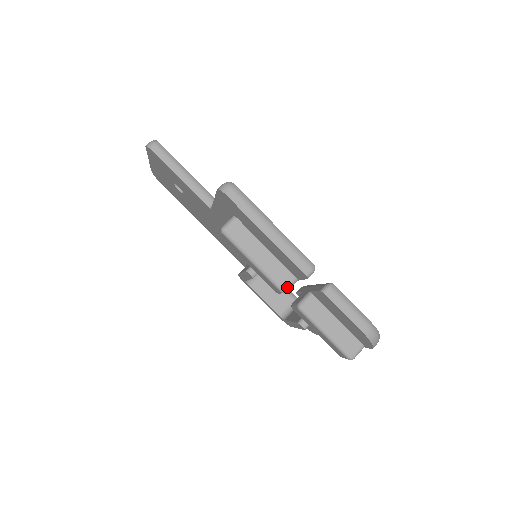
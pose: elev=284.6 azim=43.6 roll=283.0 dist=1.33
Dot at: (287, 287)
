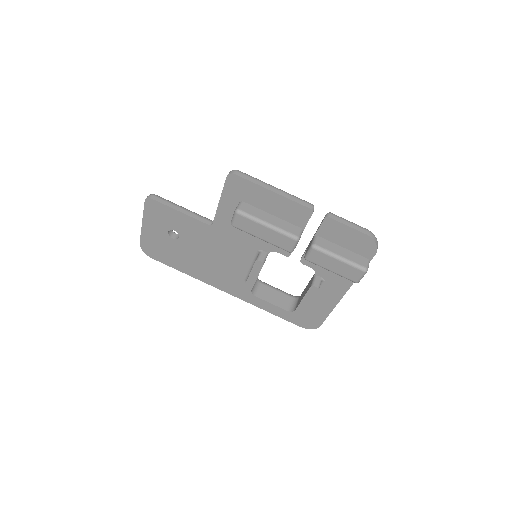
Dot at: (298, 235)
